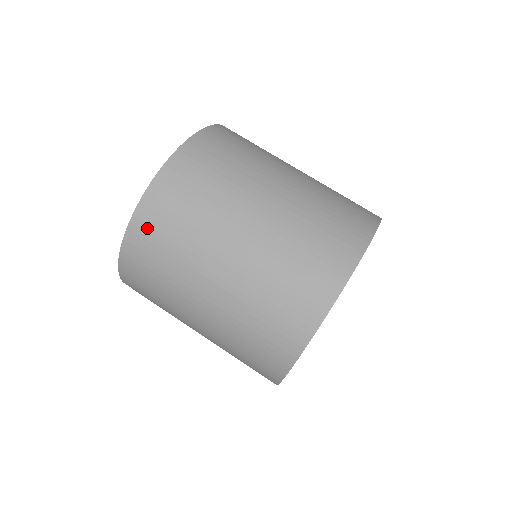
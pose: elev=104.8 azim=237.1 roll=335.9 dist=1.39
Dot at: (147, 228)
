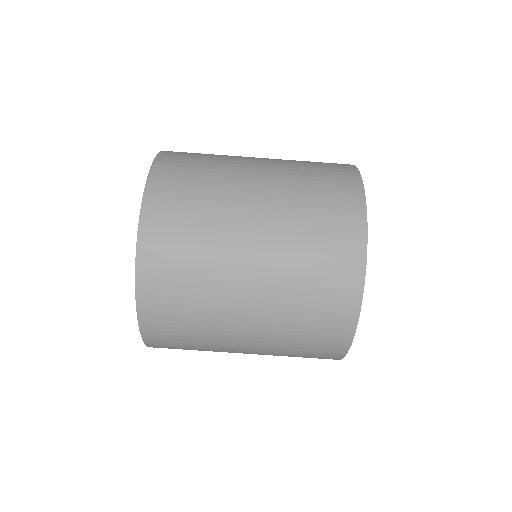
Dot at: (157, 300)
